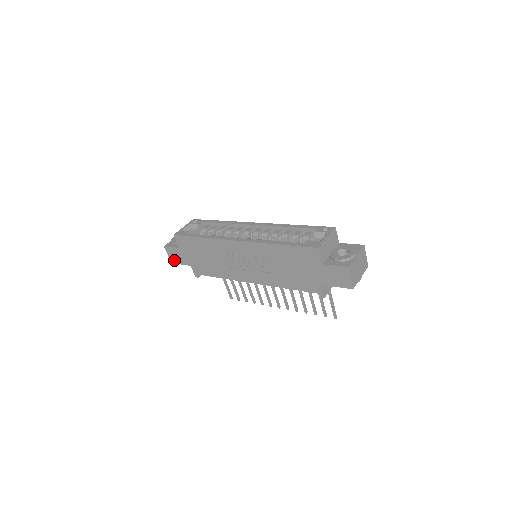
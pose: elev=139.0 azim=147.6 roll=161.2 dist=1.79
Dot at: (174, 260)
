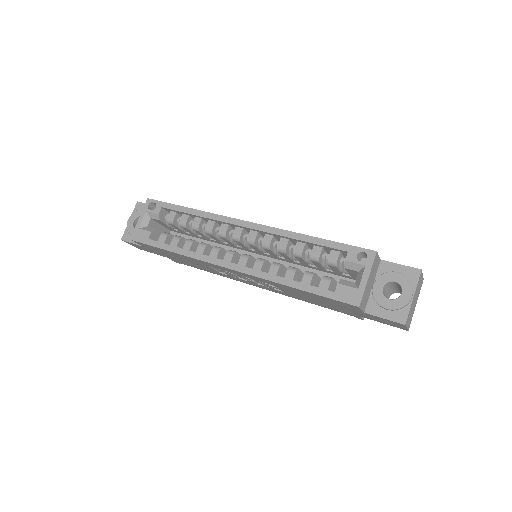
Dot at: (141, 249)
